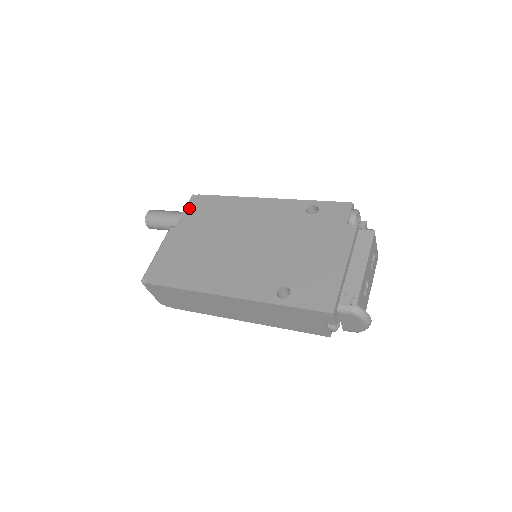
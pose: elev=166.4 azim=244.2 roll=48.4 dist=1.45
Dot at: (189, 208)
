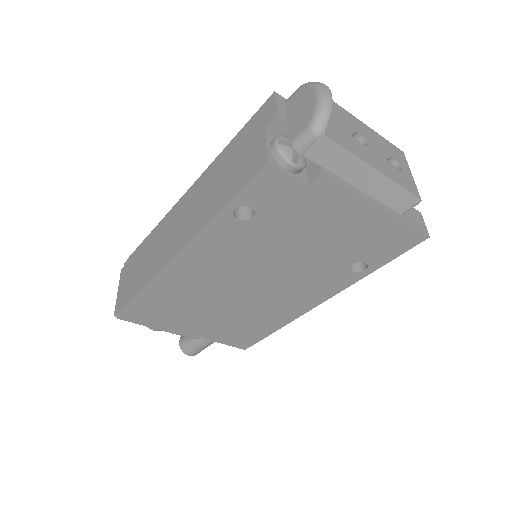
Dot at: occluded
